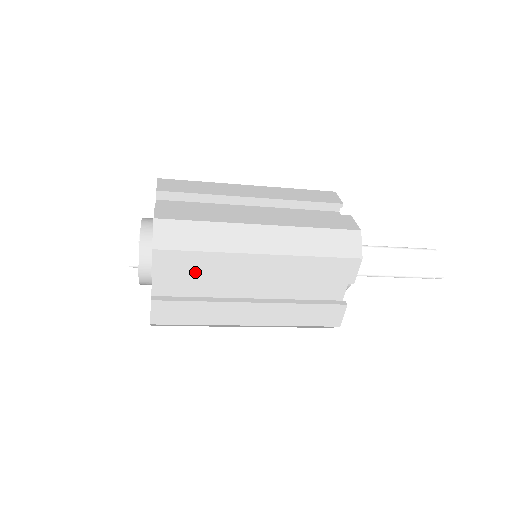
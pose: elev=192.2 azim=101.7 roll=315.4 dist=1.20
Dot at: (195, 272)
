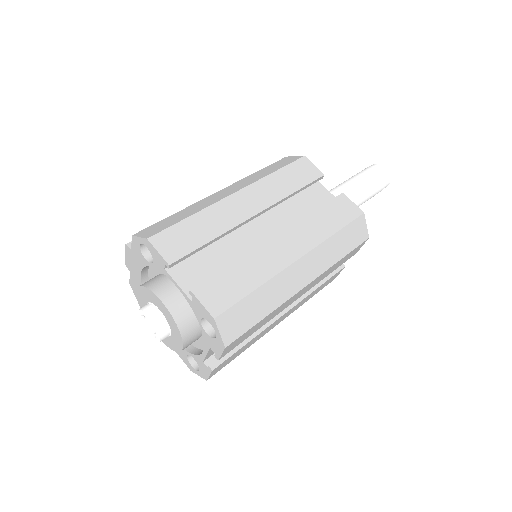
Dot at: (253, 332)
